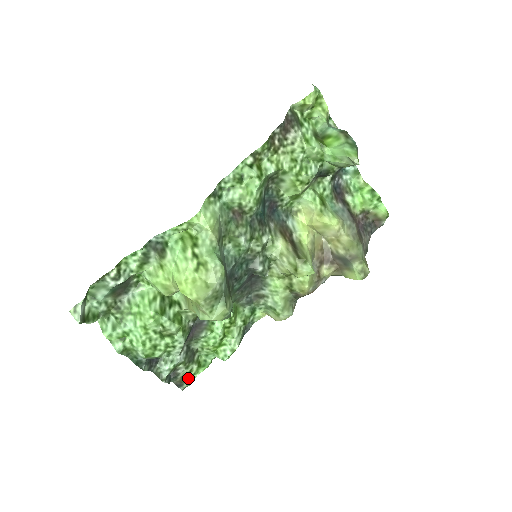
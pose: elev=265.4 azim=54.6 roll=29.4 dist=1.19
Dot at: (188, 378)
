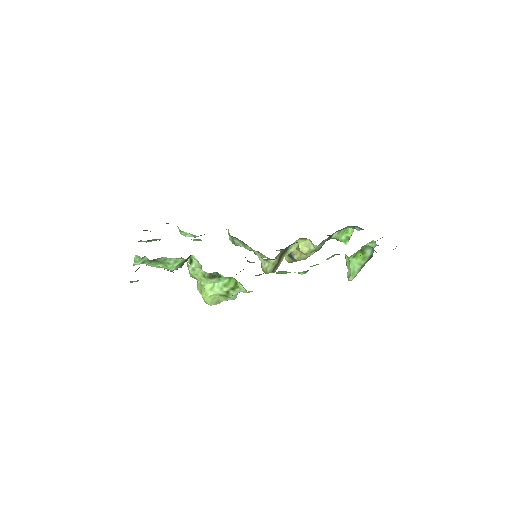
Dot at: occluded
